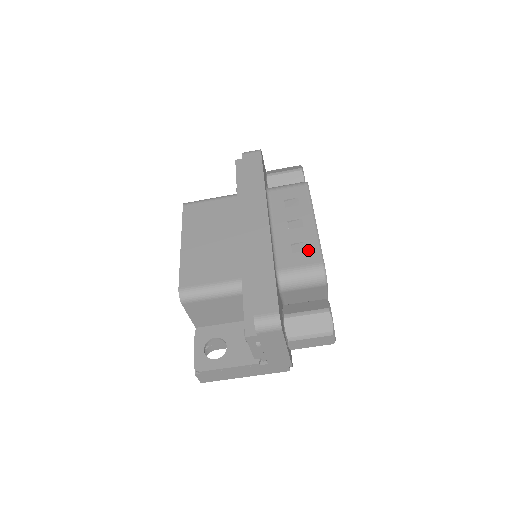
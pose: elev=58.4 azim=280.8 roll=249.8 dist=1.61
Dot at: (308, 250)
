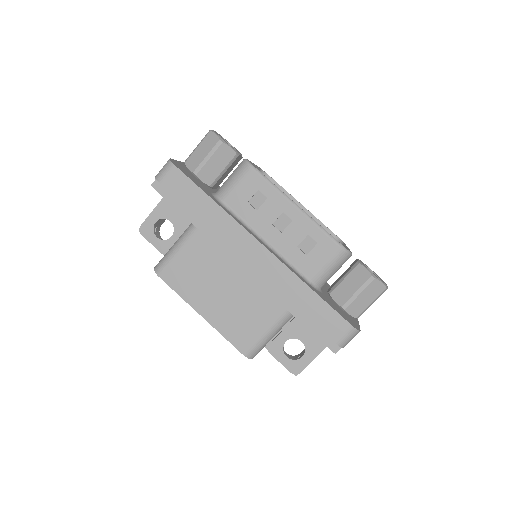
Dot at: (318, 242)
